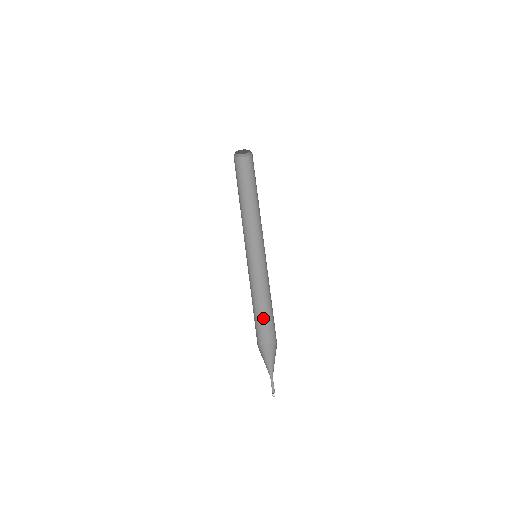
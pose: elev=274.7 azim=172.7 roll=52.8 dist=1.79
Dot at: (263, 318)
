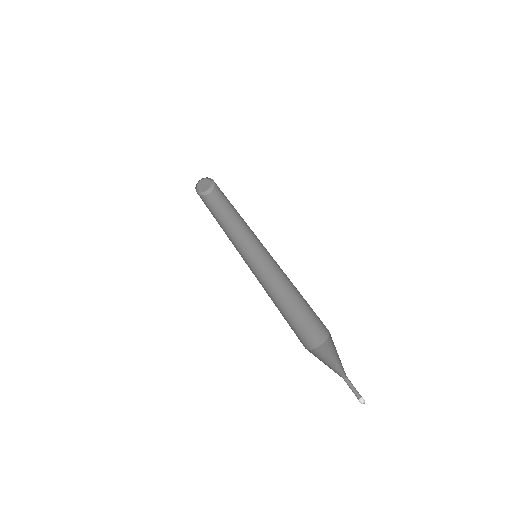
Dot at: (294, 321)
